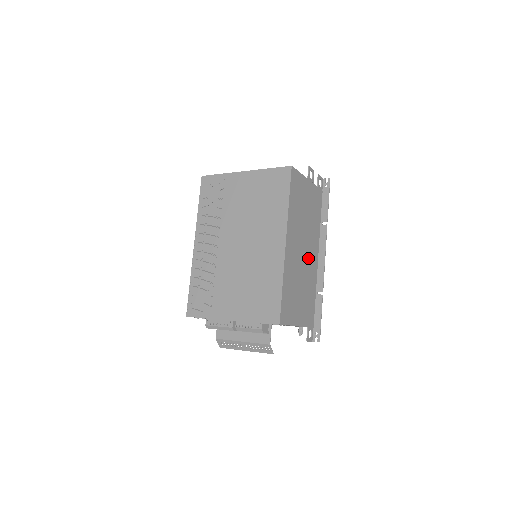
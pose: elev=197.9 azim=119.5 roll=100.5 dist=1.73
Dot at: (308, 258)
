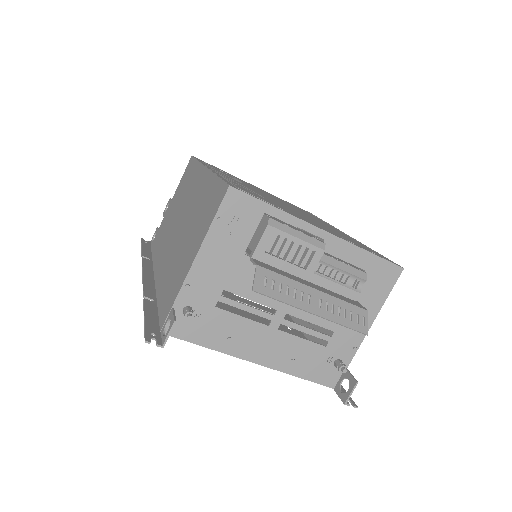
Dot at: occluded
